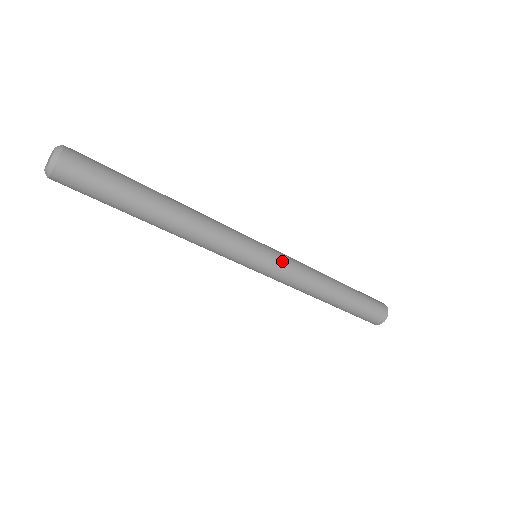
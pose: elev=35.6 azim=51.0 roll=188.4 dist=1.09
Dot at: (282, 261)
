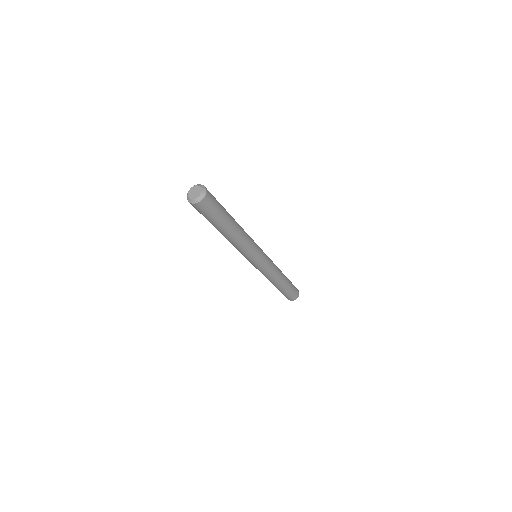
Dot at: occluded
